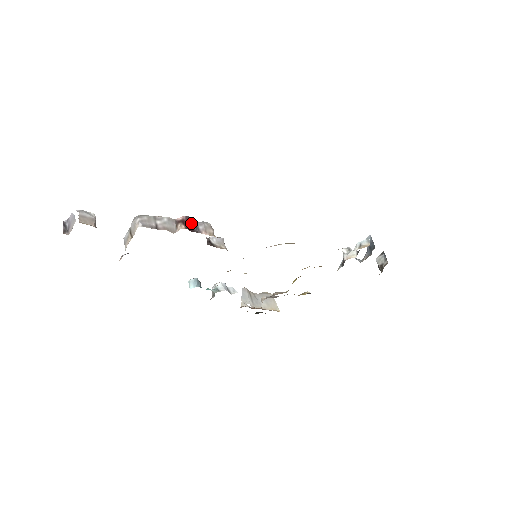
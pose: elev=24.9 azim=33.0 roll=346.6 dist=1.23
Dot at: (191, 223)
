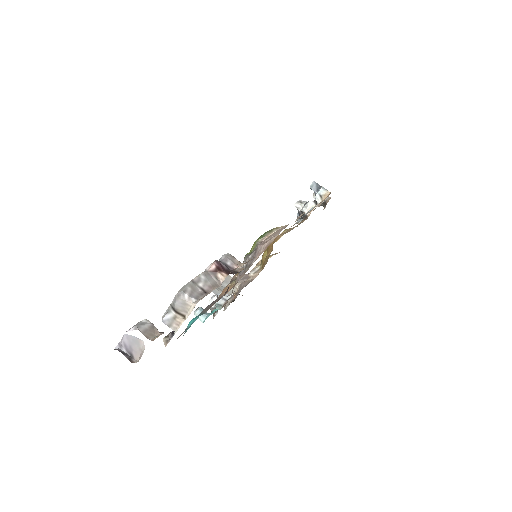
Dot at: (223, 265)
